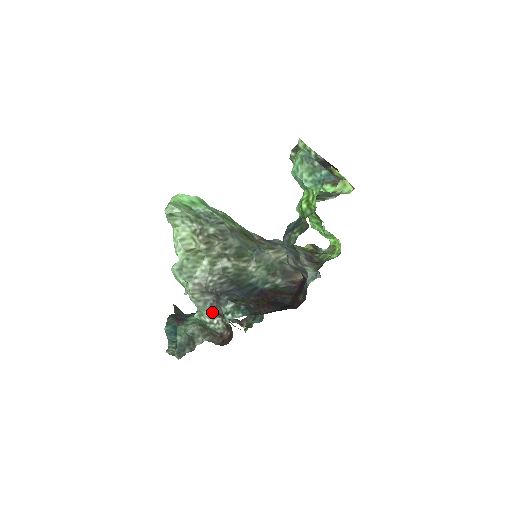
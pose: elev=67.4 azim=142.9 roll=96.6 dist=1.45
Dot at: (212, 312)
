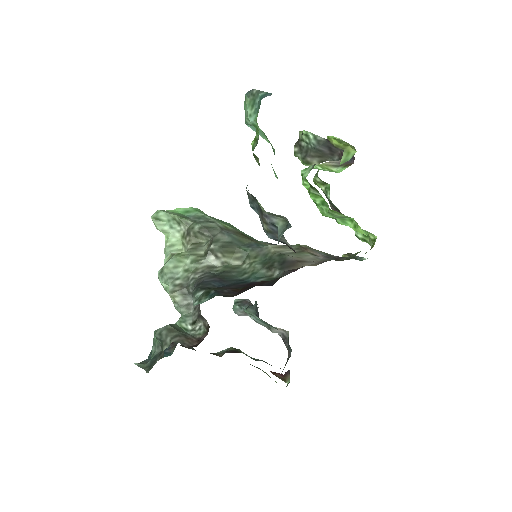
Dot at: (195, 317)
